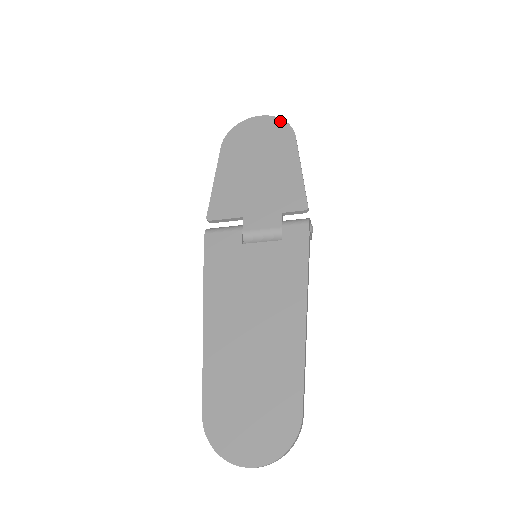
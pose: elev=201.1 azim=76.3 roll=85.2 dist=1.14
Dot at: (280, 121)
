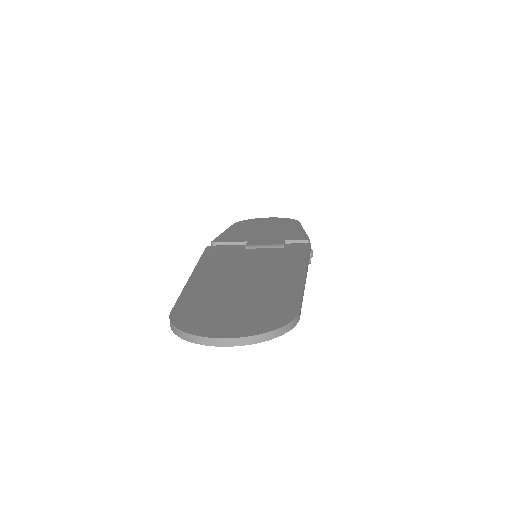
Dot at: (287, 218)
